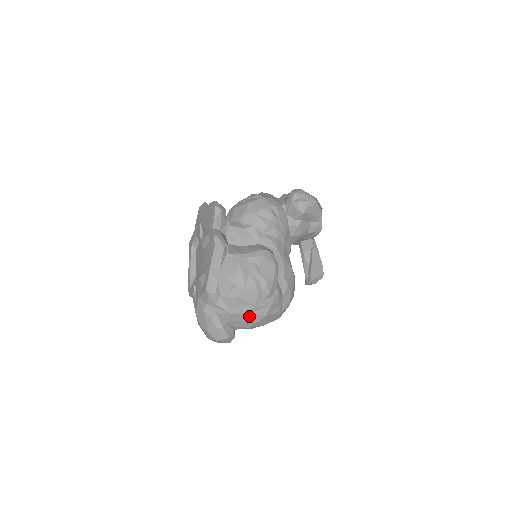
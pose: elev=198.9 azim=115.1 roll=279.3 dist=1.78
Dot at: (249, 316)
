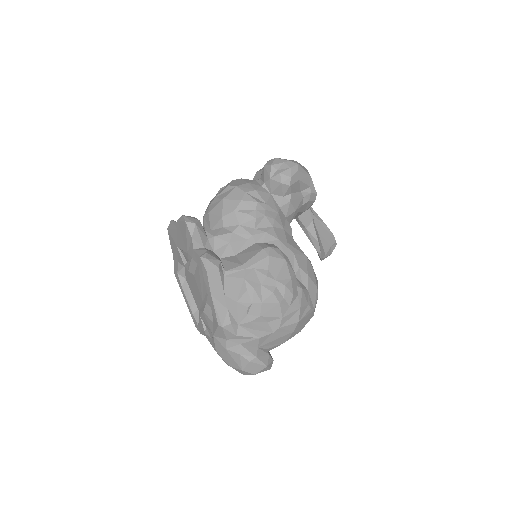
Dot at: (280, 331)
